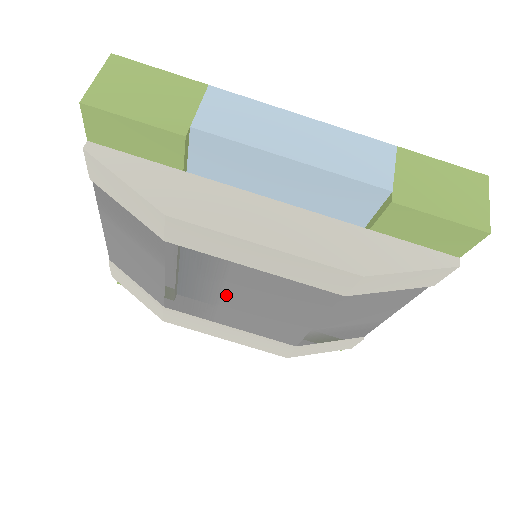
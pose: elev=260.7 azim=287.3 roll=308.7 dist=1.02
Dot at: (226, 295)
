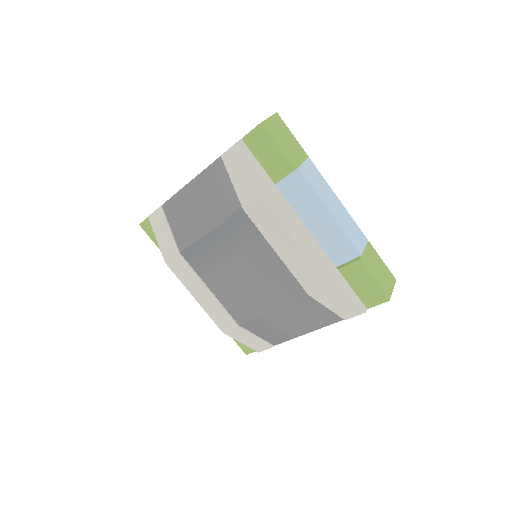
Dot at: (236, 263)
